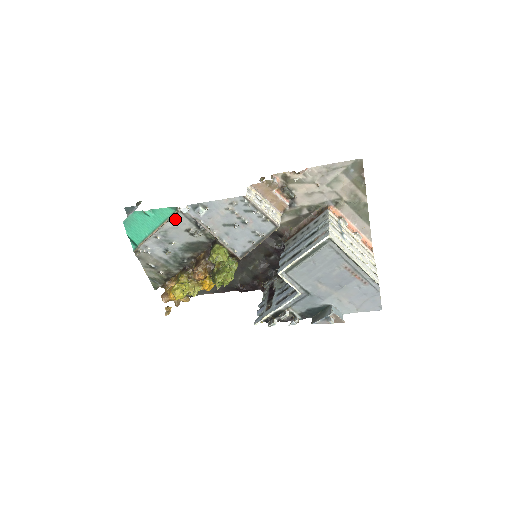
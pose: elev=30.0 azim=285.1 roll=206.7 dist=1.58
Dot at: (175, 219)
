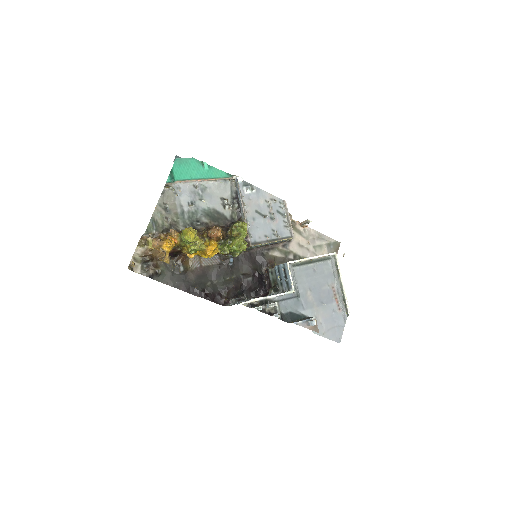
Dot at: (222, 184)
